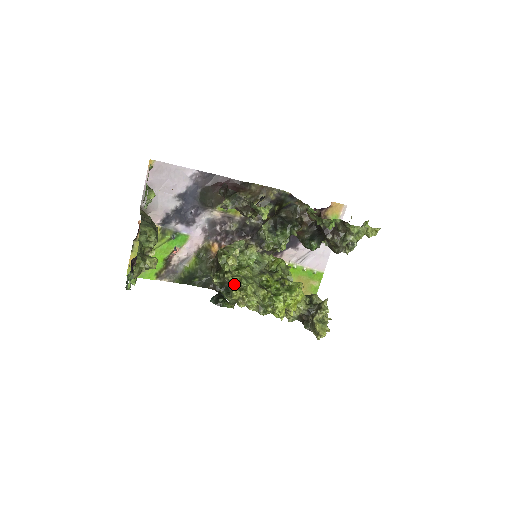
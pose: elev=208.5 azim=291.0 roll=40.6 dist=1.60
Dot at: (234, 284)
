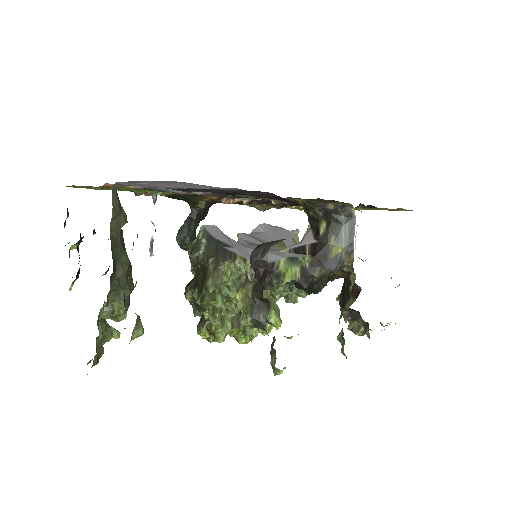
Dot at: (207, 328)
